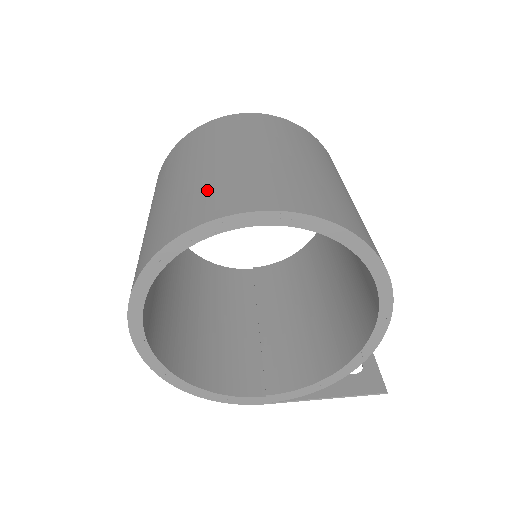
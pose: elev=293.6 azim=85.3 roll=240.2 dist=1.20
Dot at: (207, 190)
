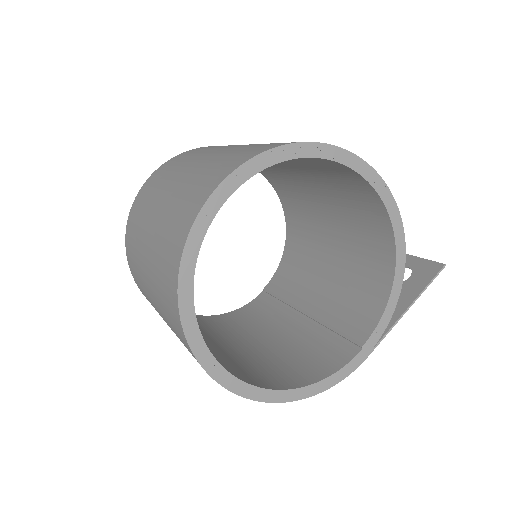
Dot at: (176, 211)
